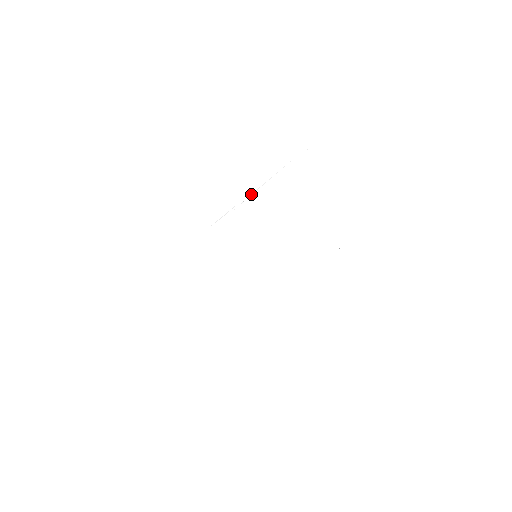
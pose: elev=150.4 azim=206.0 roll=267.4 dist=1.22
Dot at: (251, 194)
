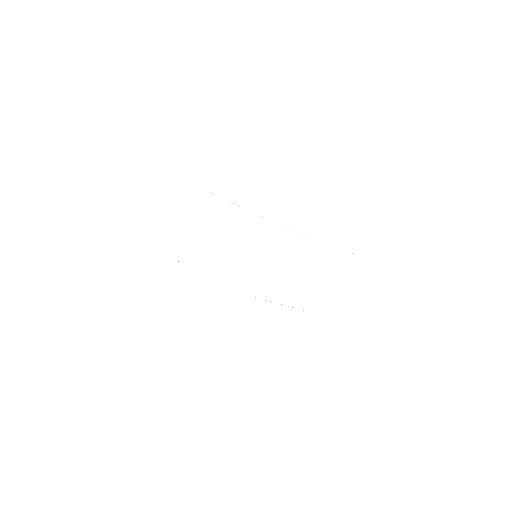
Dot at: occluded
